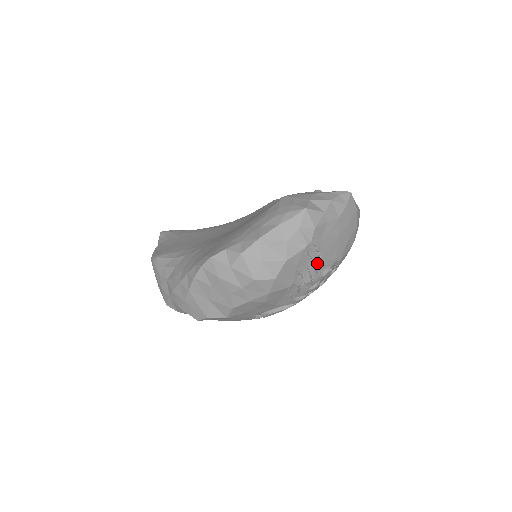
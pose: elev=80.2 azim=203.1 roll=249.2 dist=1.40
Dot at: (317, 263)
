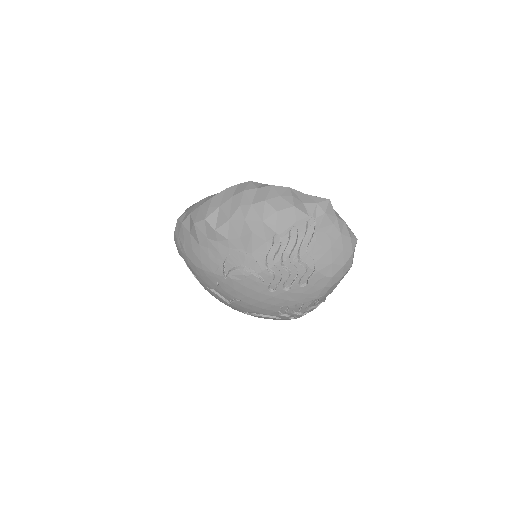
Dot at: (304, 246)
